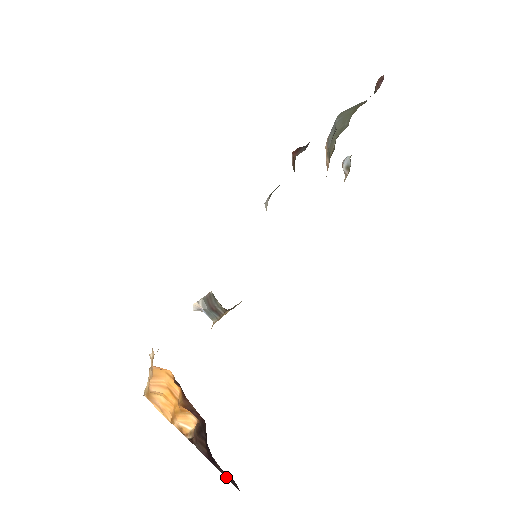
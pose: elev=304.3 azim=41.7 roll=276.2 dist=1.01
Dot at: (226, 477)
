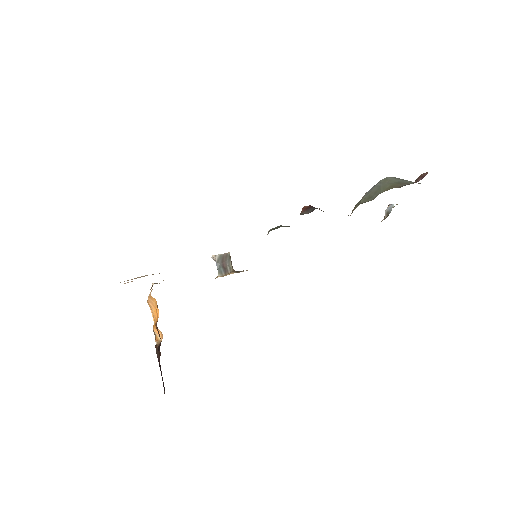
Dot at: occluded
